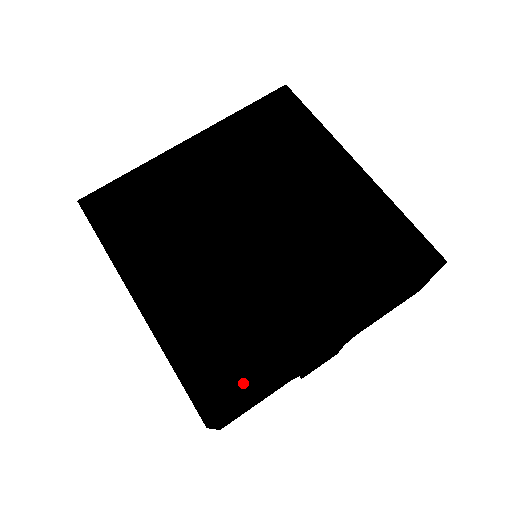
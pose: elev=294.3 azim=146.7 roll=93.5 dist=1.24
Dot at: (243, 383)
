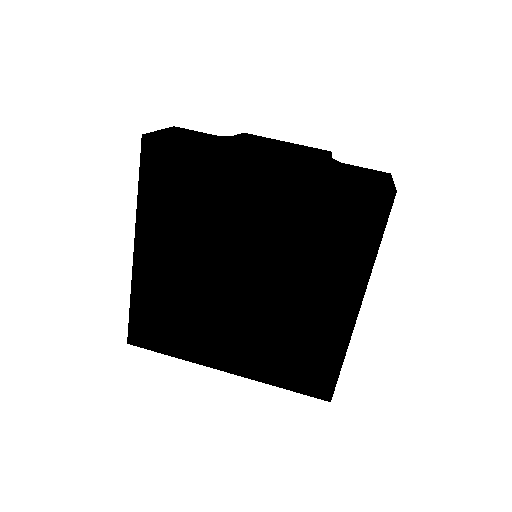
Dot at: (328, 369)
